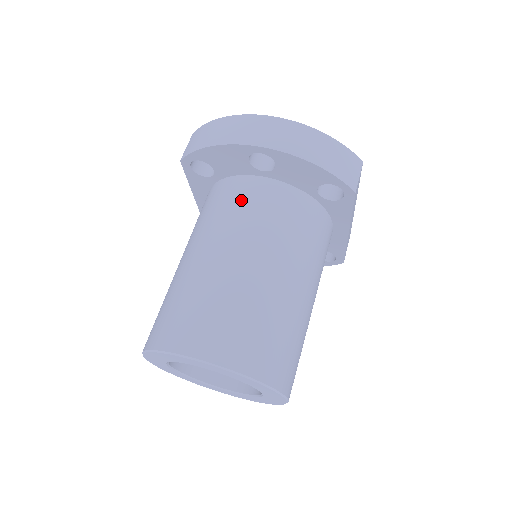
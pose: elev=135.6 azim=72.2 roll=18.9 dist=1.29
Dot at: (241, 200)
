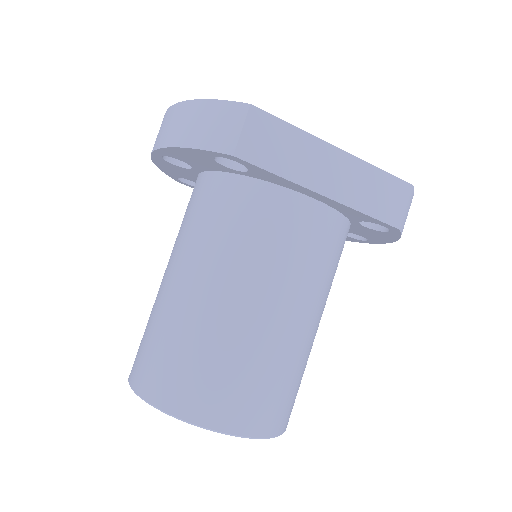
Dot at: (187, 207)
